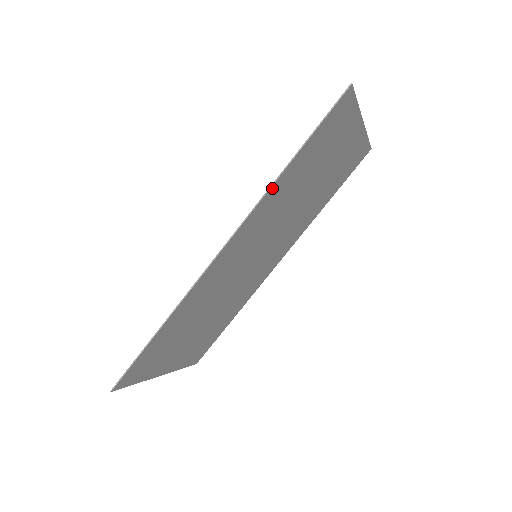
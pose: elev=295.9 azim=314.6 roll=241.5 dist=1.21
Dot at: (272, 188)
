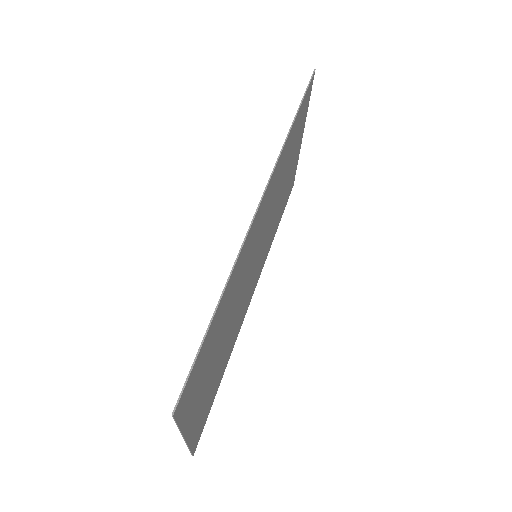
Dot at: (285, 144)
